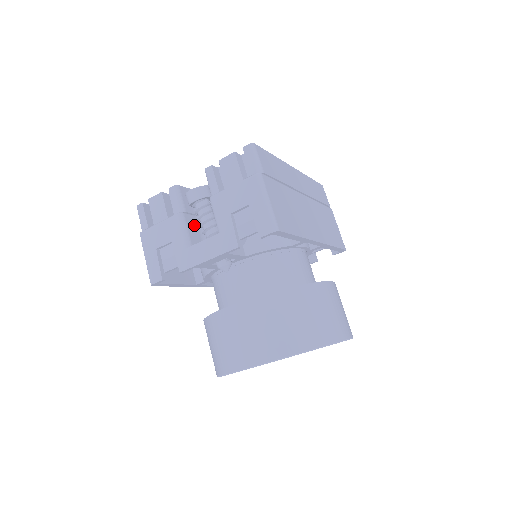
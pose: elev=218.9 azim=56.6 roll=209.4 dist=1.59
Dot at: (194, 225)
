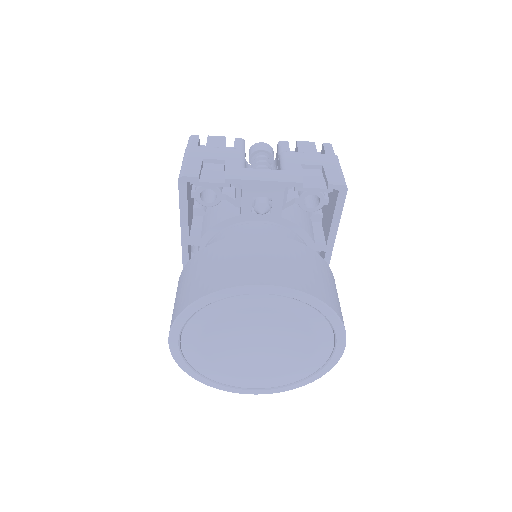
Dot at: occluded
